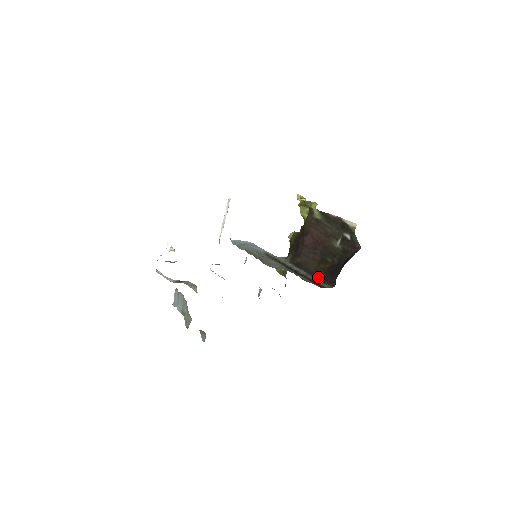
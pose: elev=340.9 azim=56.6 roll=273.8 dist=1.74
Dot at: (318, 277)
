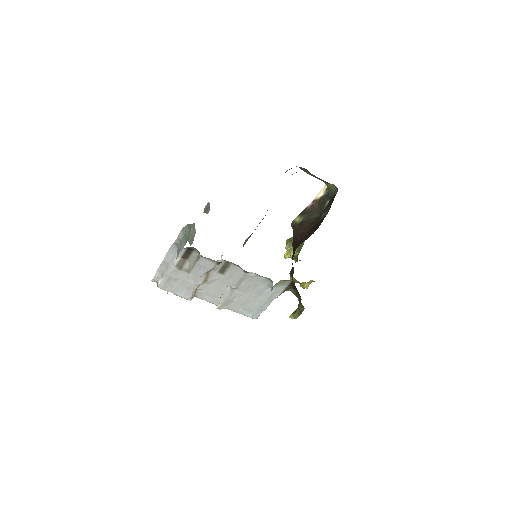
Dot at: occluded
